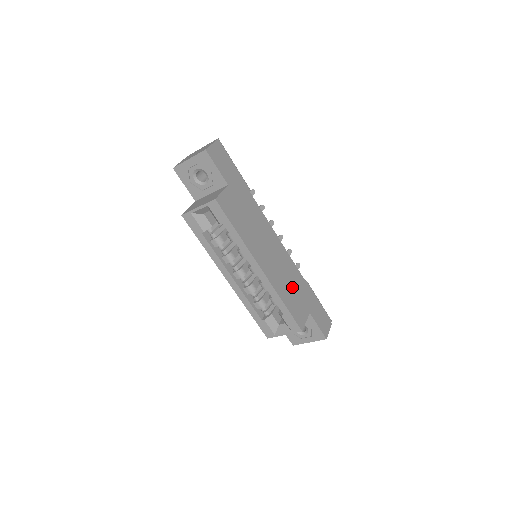
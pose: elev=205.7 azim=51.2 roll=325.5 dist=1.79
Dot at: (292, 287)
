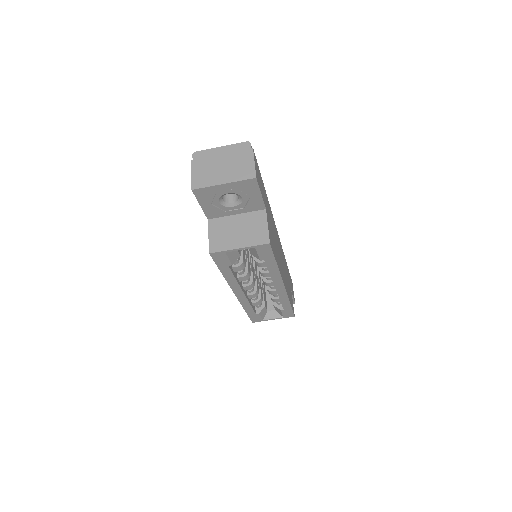
Dot at: (287, 278)
